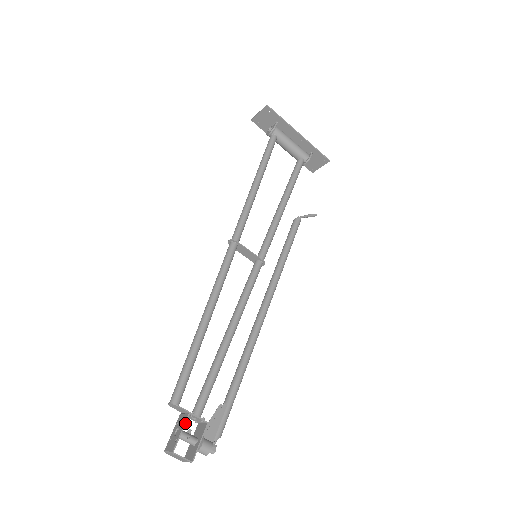
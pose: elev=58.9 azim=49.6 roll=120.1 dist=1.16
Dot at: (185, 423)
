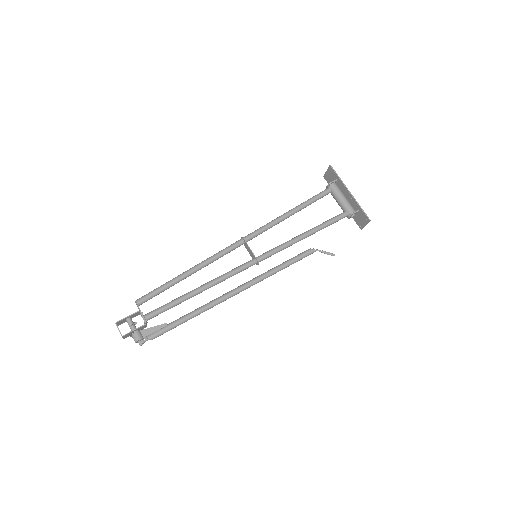
Dot at: (133, 314)
